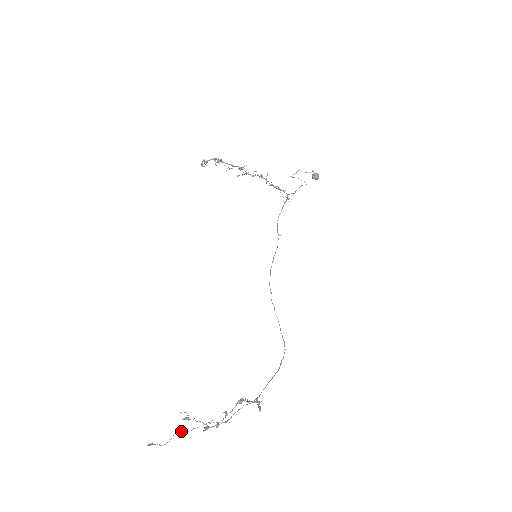
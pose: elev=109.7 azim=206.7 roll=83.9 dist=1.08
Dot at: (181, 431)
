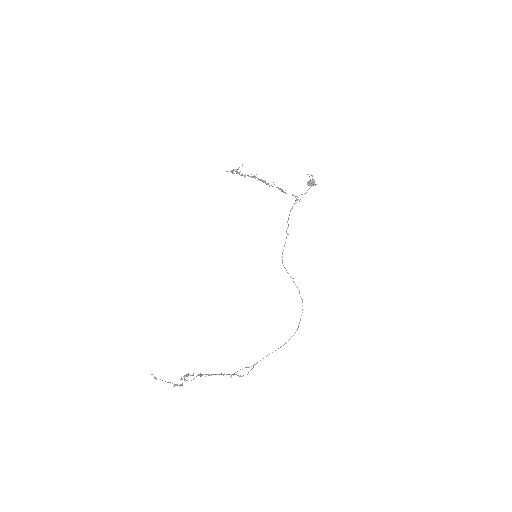
Dot at: (201, 375)
